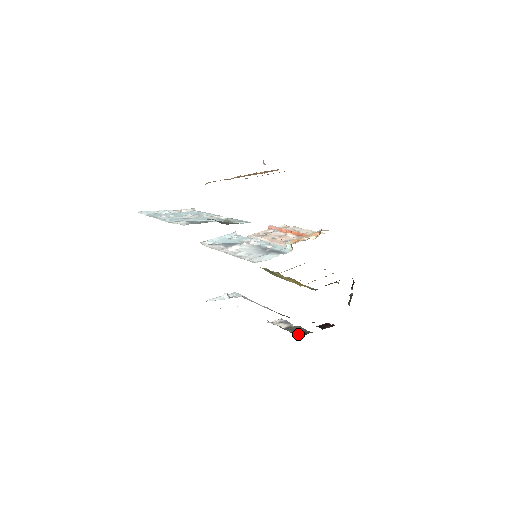
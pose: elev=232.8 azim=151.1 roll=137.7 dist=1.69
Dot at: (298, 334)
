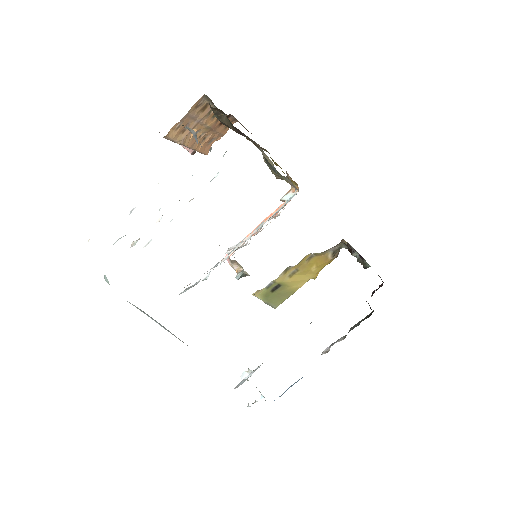
Dot at: occluded
